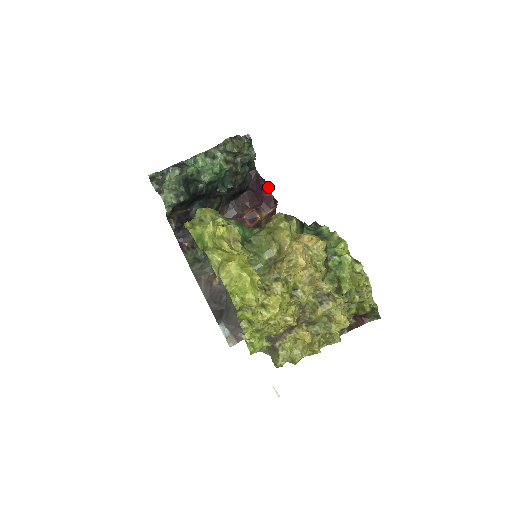
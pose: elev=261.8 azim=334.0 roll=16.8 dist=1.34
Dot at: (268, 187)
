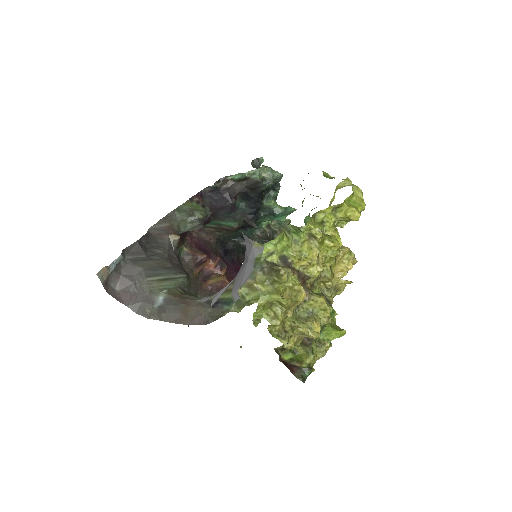
Dot at: occluded
